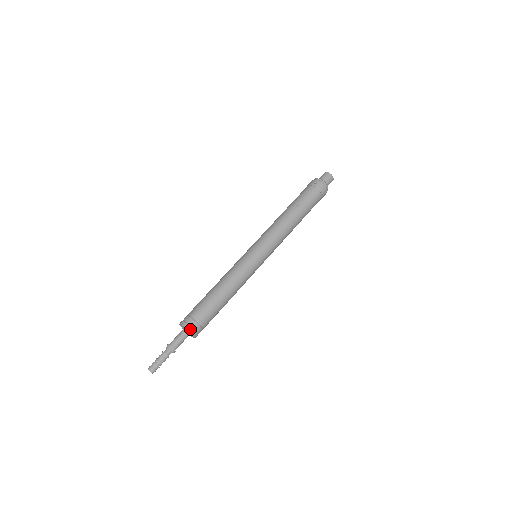
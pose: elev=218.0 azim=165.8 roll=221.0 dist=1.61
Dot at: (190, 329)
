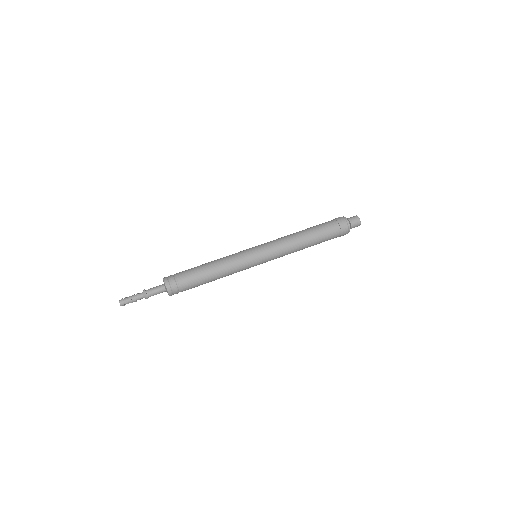
Dot at: (166, 280)
